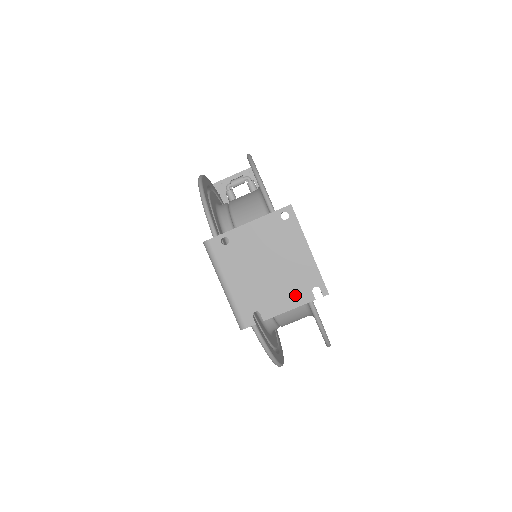
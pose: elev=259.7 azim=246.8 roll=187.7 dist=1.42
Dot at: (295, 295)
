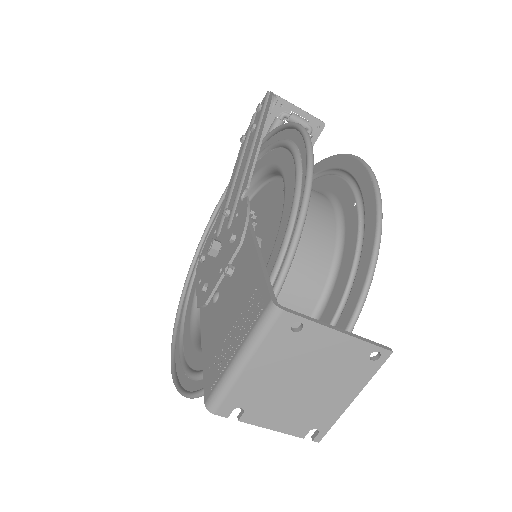
Dot at: (293, 423)
